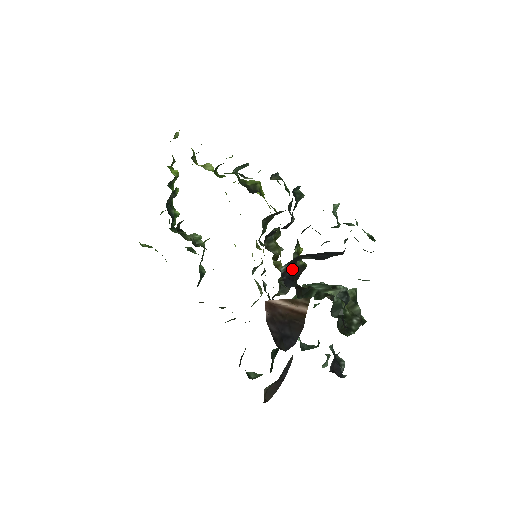
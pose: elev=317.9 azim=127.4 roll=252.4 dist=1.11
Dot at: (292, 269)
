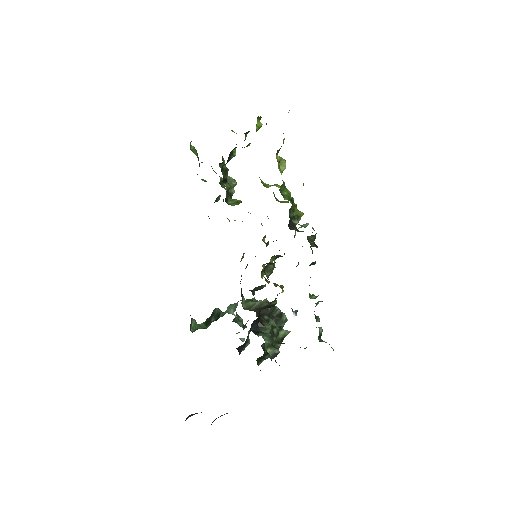
Dot at: occluded
